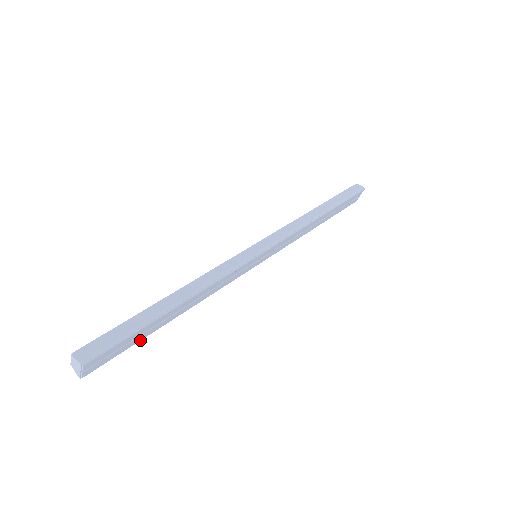
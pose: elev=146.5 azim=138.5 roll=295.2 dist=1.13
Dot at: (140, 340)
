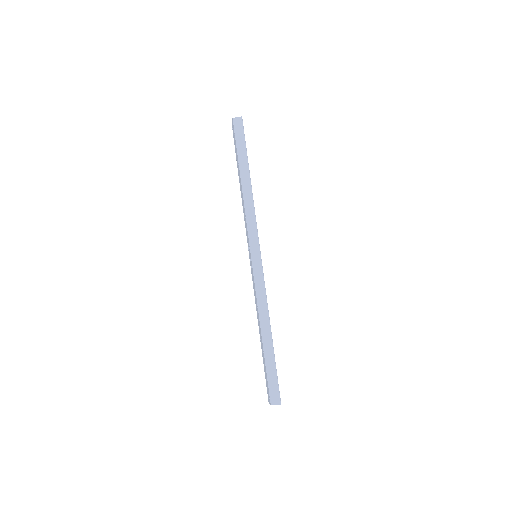
Dot at: occluded
